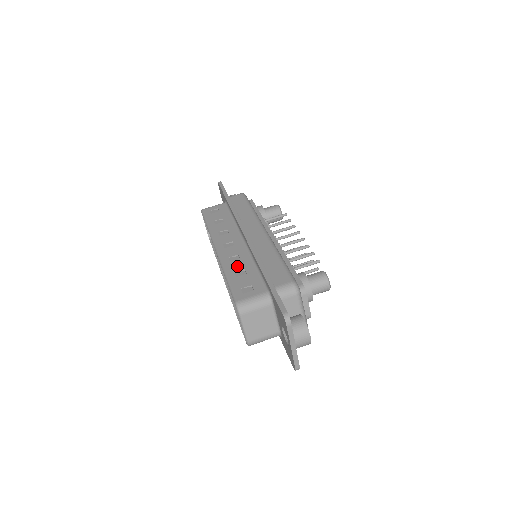
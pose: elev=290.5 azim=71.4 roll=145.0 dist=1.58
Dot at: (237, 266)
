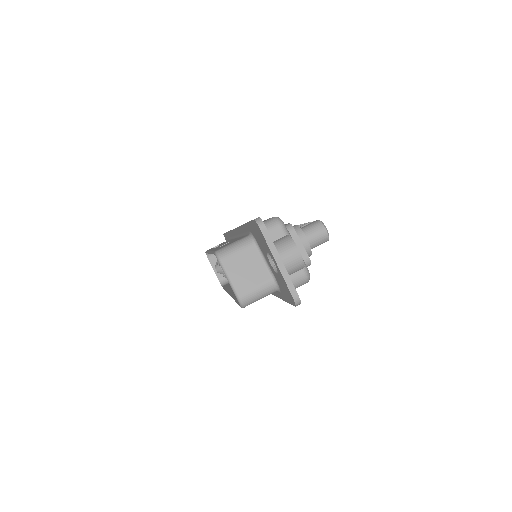
Dot at: (225, 244)
